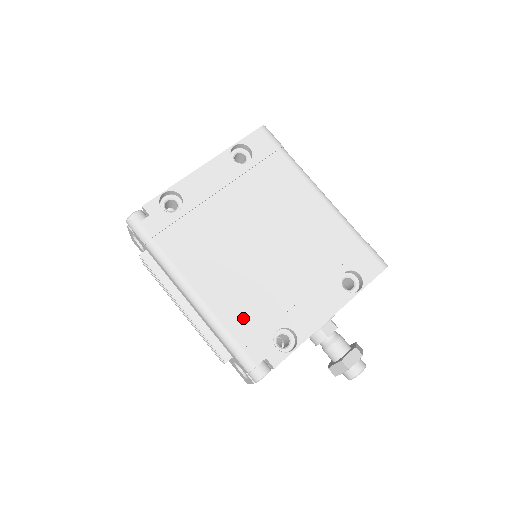
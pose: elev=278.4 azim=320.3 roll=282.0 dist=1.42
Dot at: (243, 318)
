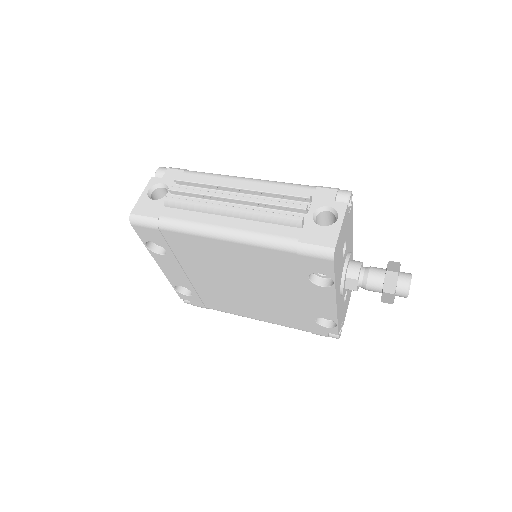
Dot at: occluded
